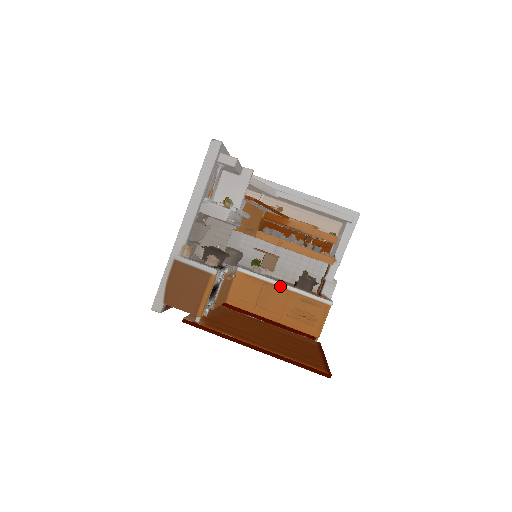
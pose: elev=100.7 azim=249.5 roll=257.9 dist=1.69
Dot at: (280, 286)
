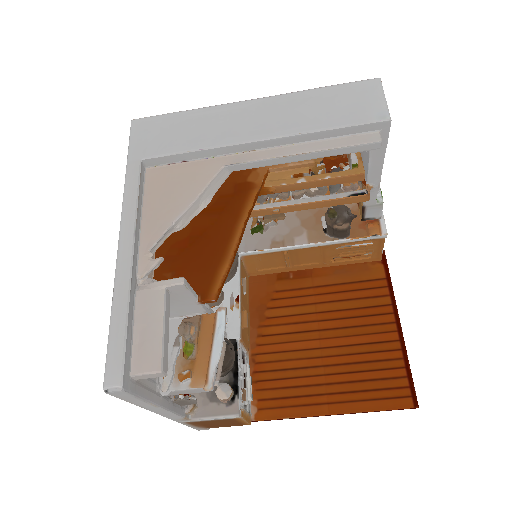
Dot at: (306, 248)
